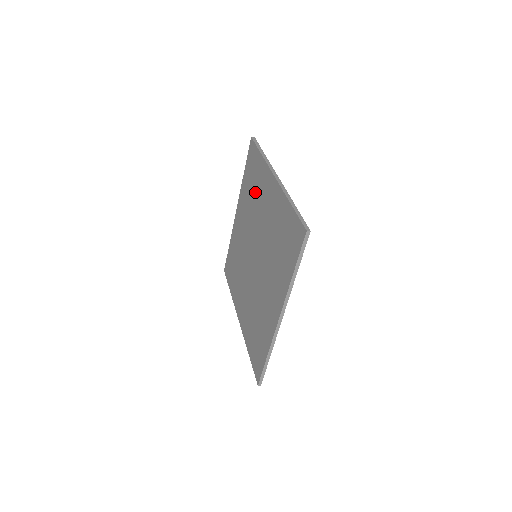
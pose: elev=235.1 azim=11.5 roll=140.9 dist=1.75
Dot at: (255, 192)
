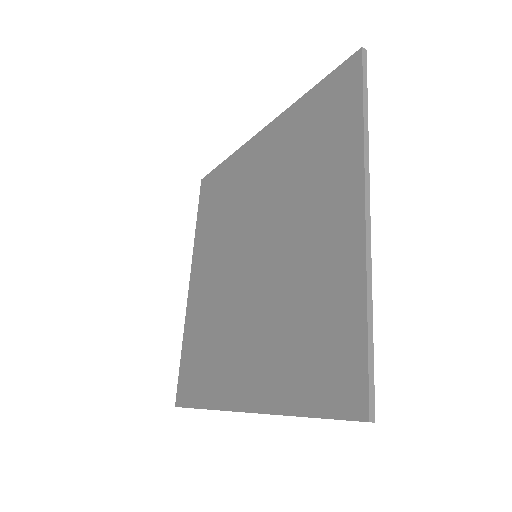
Dot at: (228, 199)
